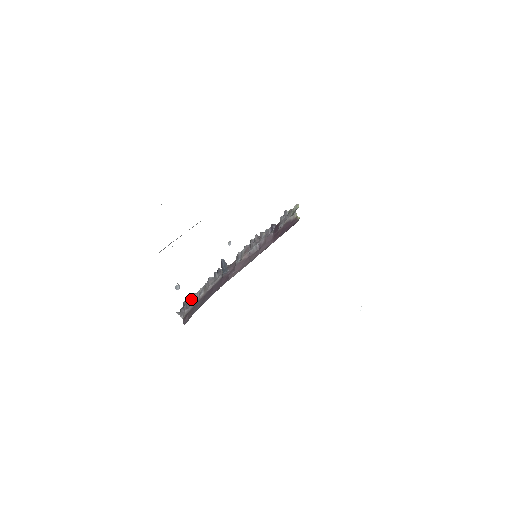
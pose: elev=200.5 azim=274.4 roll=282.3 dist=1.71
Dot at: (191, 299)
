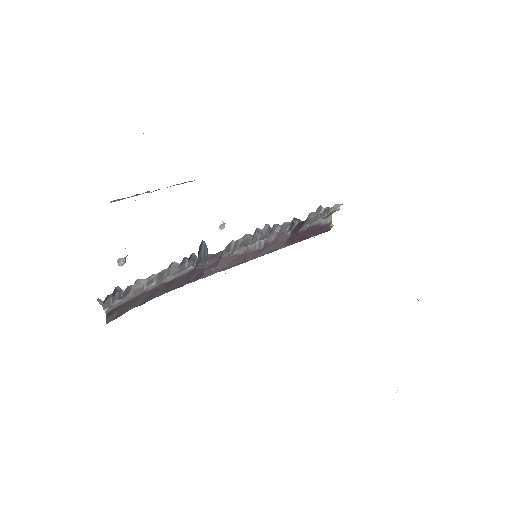
Dot at: (131, 286)
